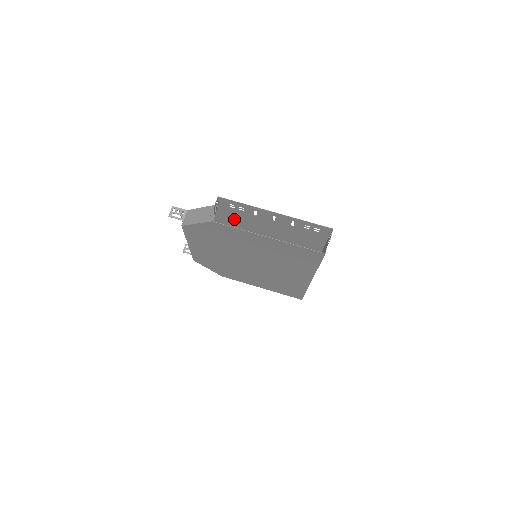
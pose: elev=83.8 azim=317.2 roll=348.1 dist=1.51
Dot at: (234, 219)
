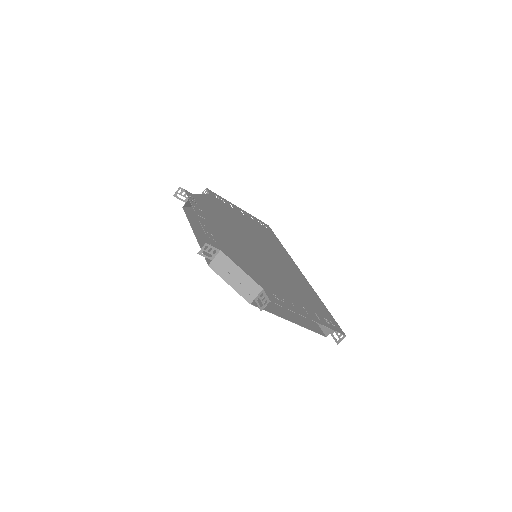
Dot at: (265, 277)
